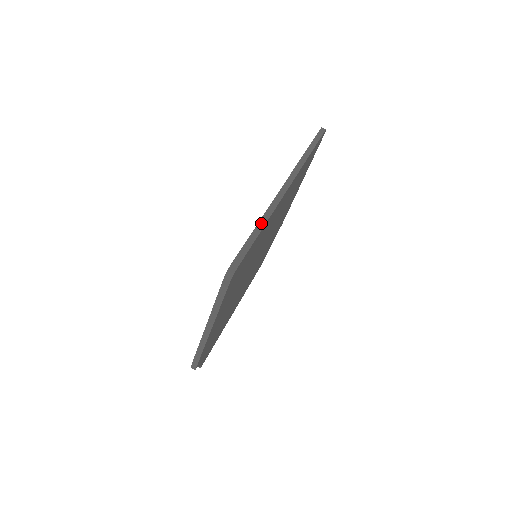
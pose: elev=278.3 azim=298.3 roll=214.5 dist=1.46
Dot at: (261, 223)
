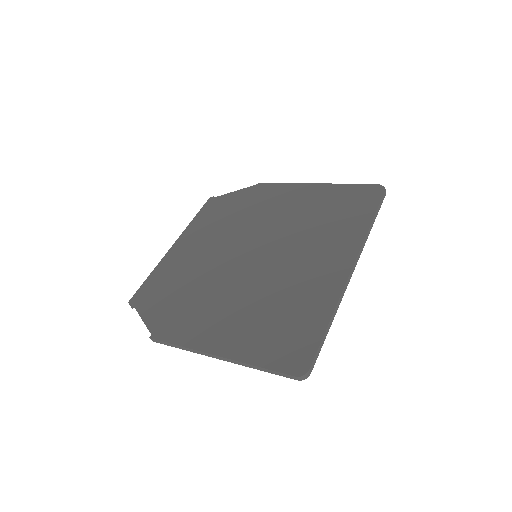
Dot at: (332, 318)
